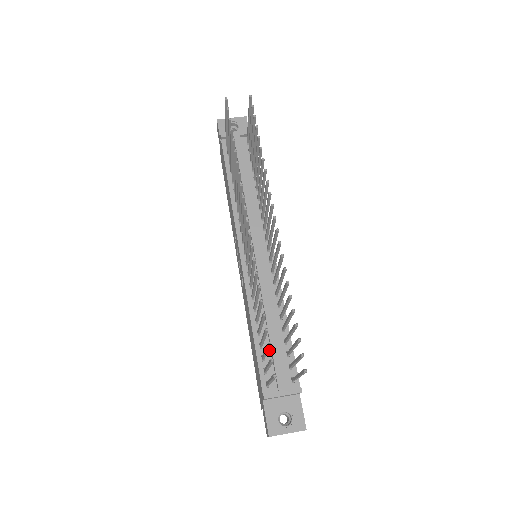
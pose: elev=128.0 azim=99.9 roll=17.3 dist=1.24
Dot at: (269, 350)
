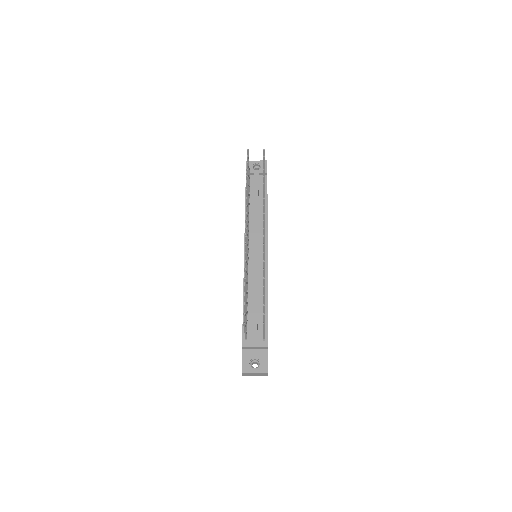
Dot at: (252, 317)
